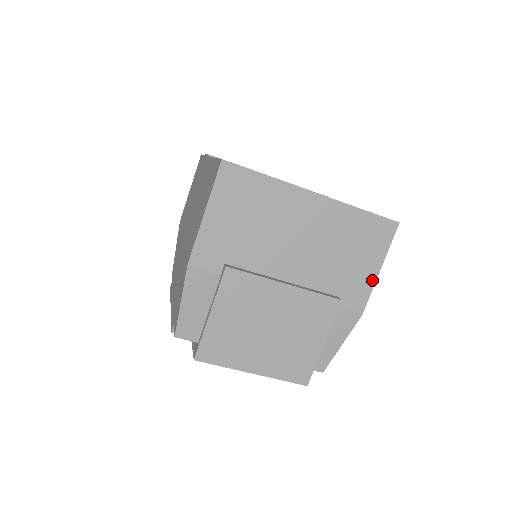
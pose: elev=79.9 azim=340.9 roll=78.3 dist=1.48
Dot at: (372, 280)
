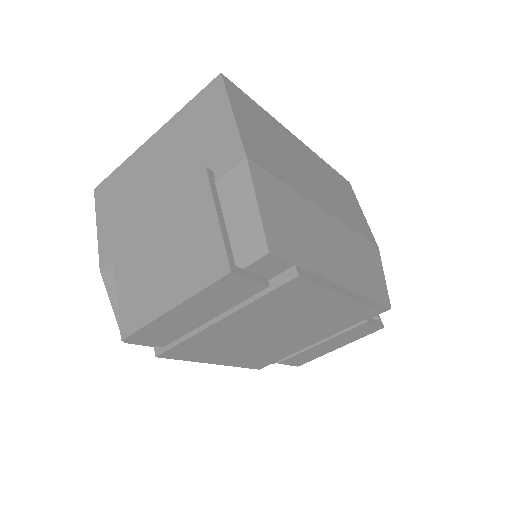
Dot at: (232, 127)
